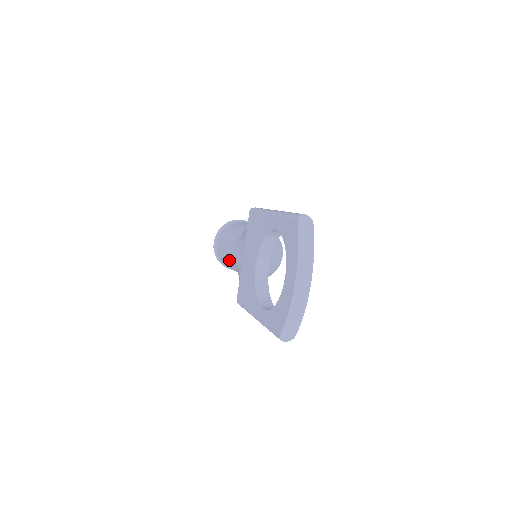
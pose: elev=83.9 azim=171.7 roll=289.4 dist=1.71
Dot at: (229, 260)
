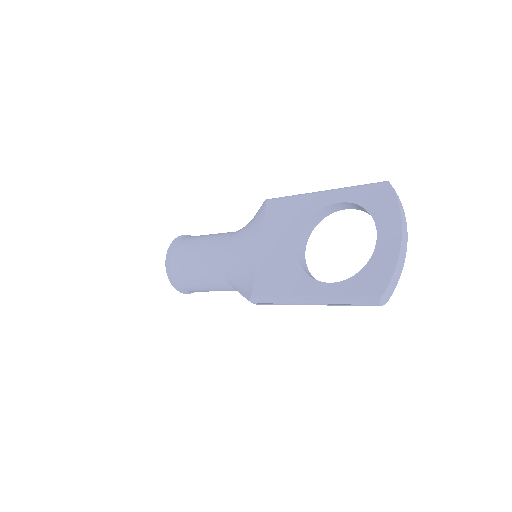
Dot at: (210, 265)
